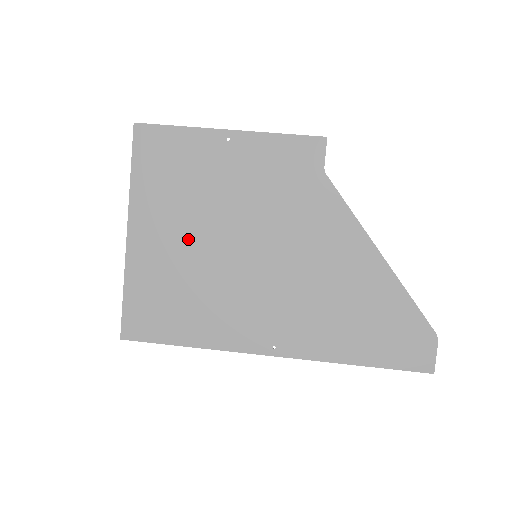
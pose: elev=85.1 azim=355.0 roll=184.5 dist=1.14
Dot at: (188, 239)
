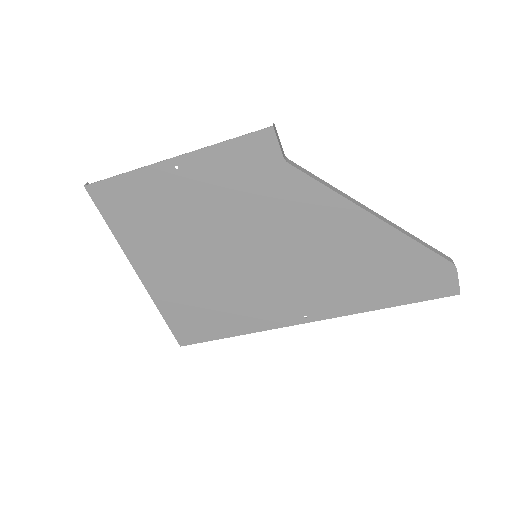
Dot at: (190, 263)
